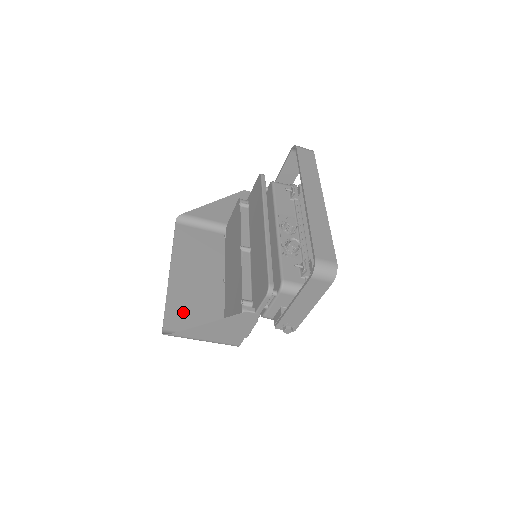
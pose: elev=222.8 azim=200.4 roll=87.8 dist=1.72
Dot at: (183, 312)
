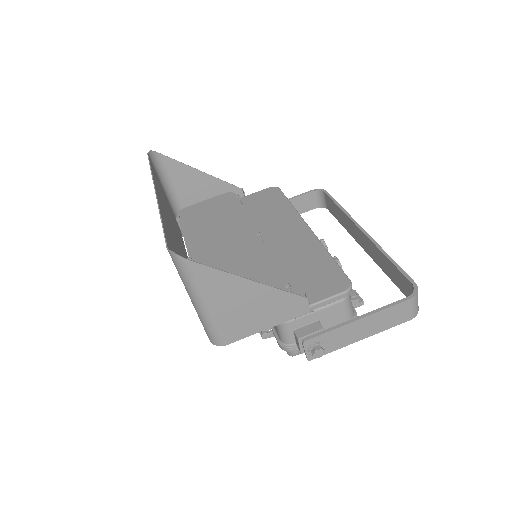
Dot at: occluded
